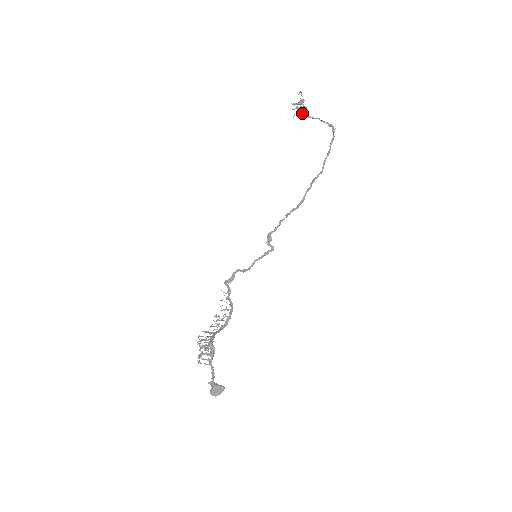
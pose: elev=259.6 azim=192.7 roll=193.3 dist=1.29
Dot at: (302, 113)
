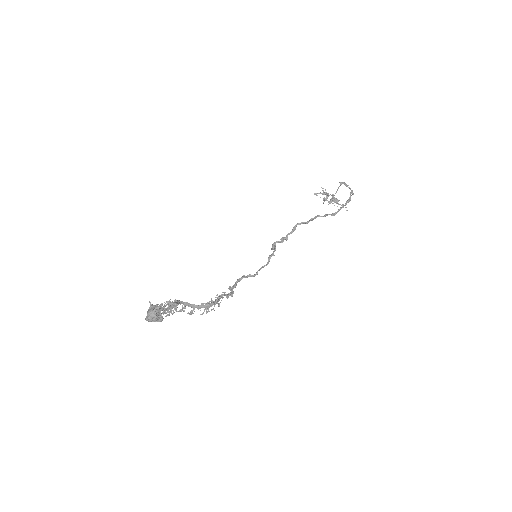
Dot at: (331, 201)
